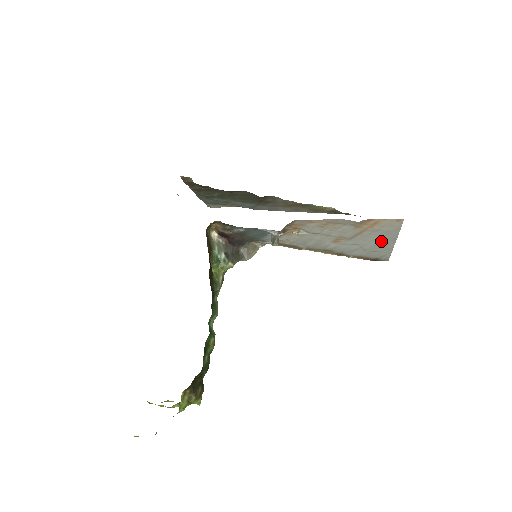
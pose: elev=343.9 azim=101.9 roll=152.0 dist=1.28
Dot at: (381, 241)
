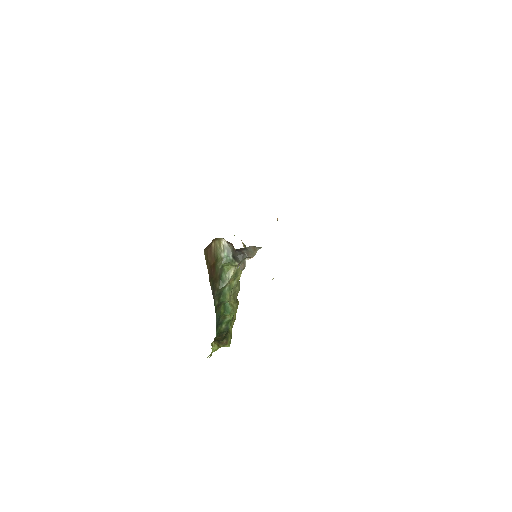
Dot at: occluded
